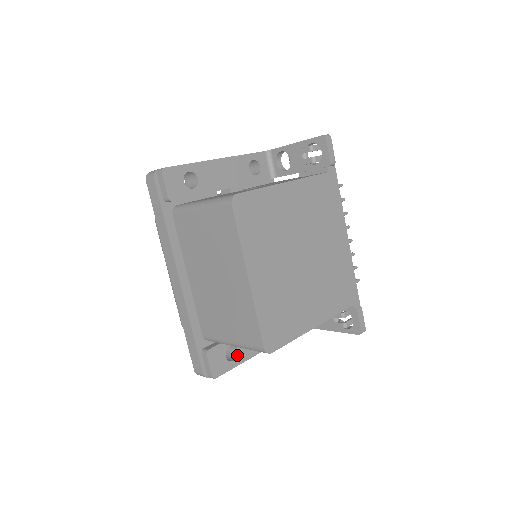
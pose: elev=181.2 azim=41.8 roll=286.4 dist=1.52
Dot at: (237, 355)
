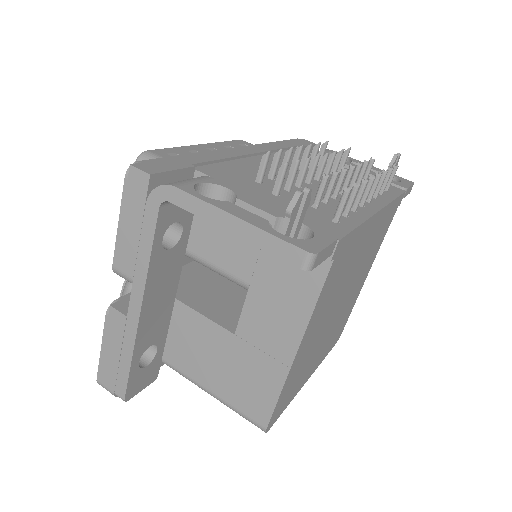
Dot at: occluded
